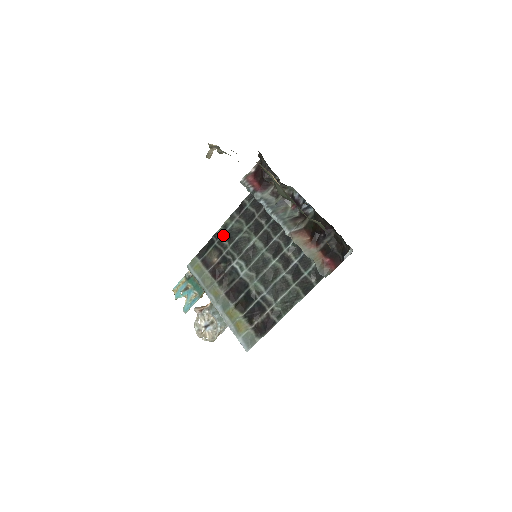
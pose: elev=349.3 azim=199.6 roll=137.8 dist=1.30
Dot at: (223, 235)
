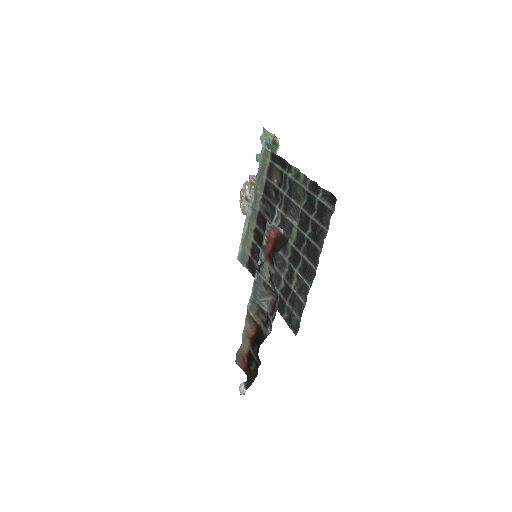
Dot at: (291, 178)
